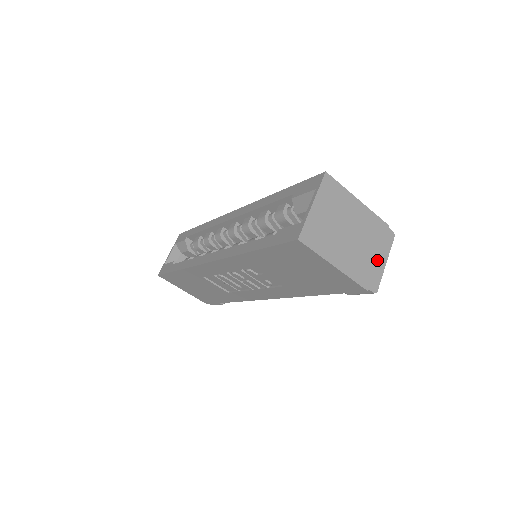
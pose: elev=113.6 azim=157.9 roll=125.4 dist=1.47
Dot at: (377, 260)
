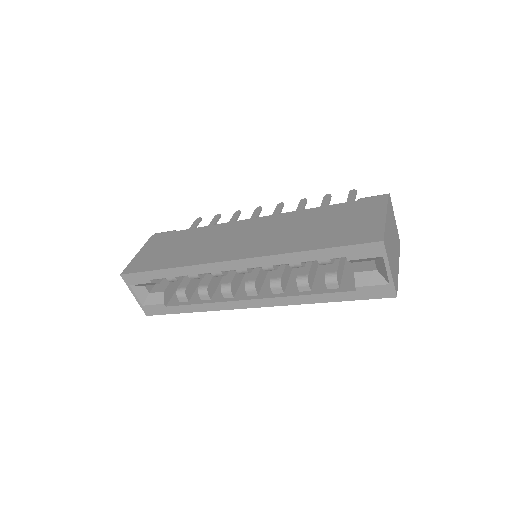
Dot at: (395, 225)
